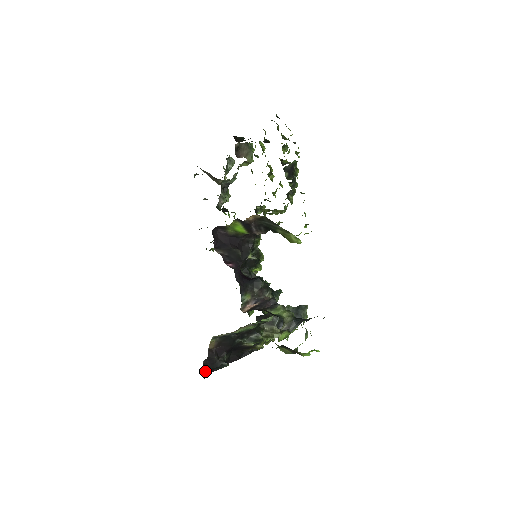
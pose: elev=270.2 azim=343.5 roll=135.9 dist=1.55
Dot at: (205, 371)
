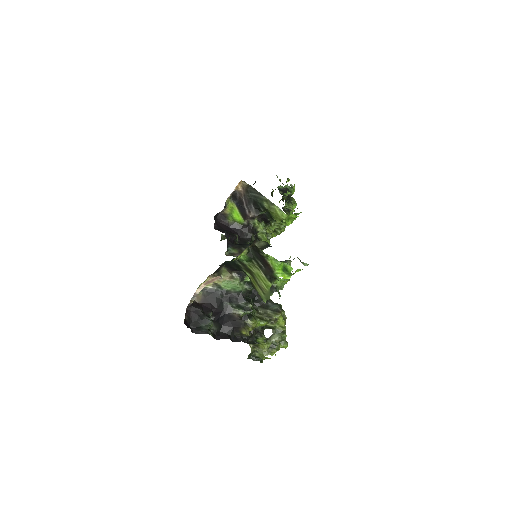
Dot at: (187, 320)
